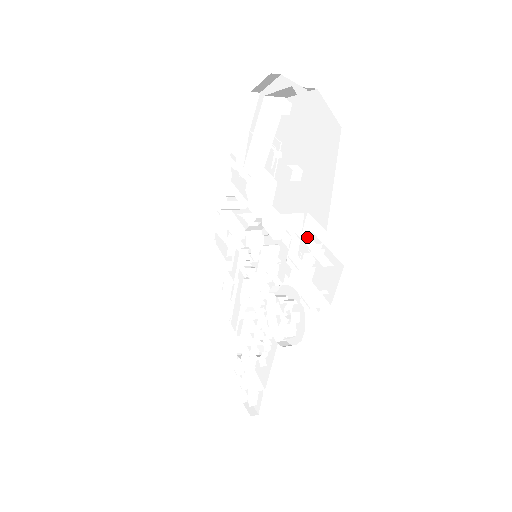
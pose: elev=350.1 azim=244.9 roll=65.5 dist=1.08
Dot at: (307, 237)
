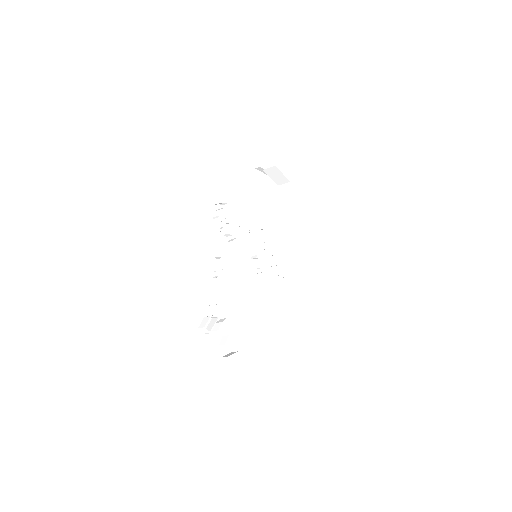
Dot at: (251, 197)
